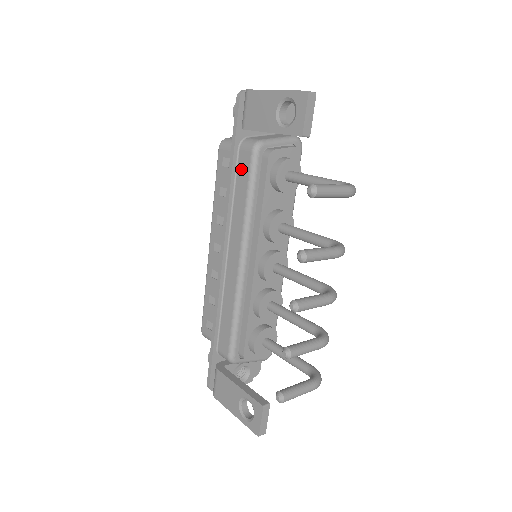
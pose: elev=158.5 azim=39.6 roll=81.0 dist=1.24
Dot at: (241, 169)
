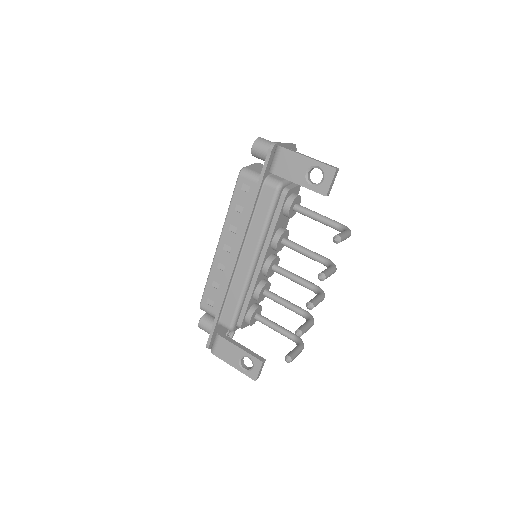
Dot at: (263, 199)
